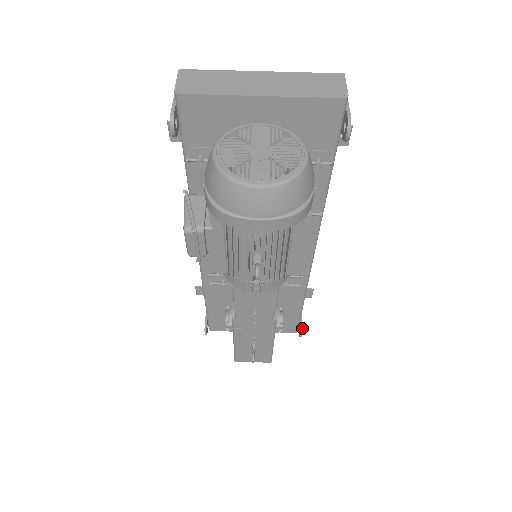
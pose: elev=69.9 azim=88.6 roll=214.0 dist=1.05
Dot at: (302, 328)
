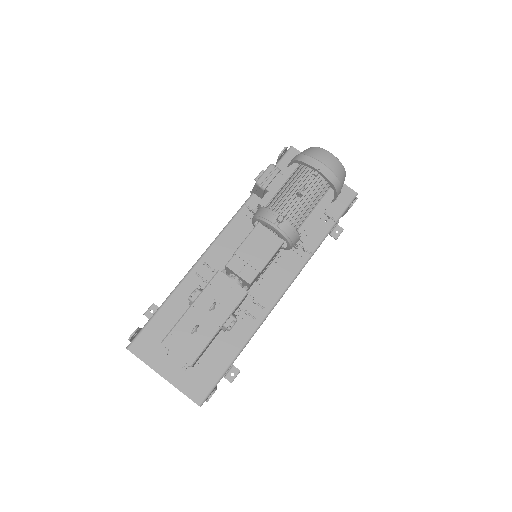
Dot at: occluded
